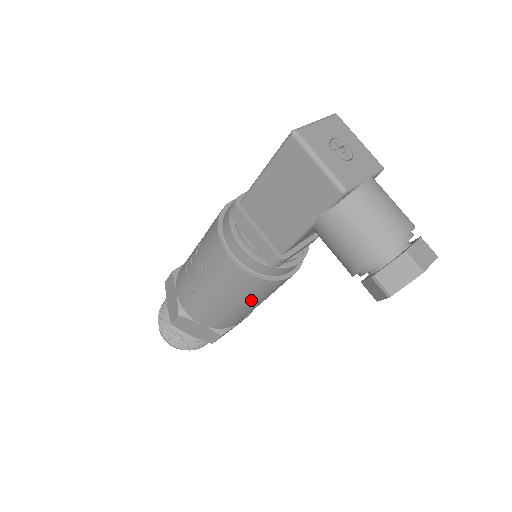
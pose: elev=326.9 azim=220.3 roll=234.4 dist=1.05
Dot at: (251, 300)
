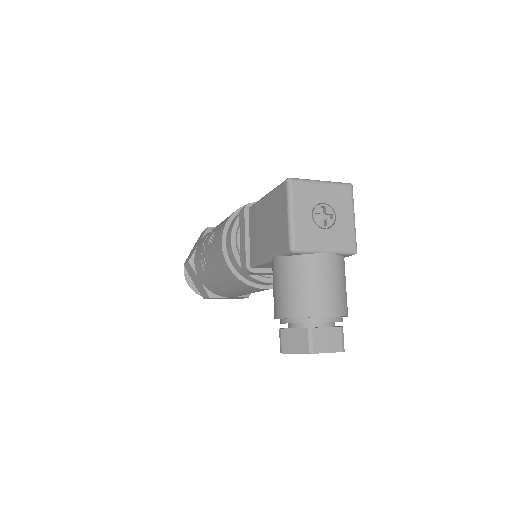
Dot at: (230, 286)
